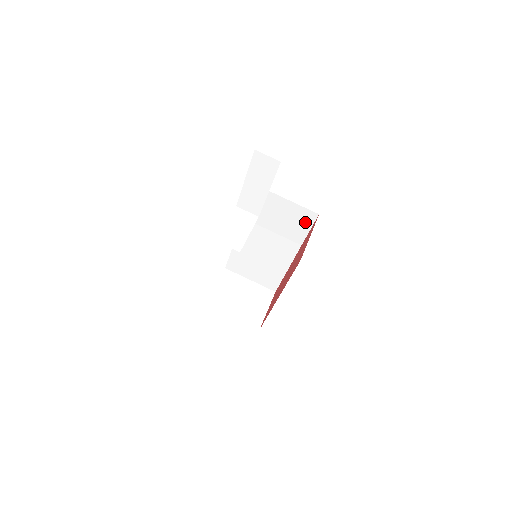
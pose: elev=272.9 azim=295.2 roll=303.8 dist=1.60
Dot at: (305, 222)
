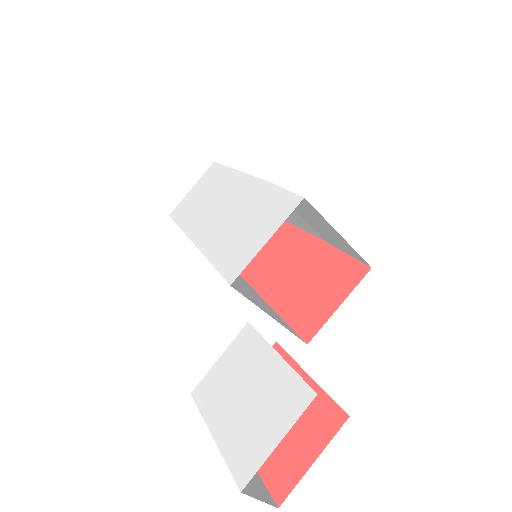
Dot at: (347, 250)
